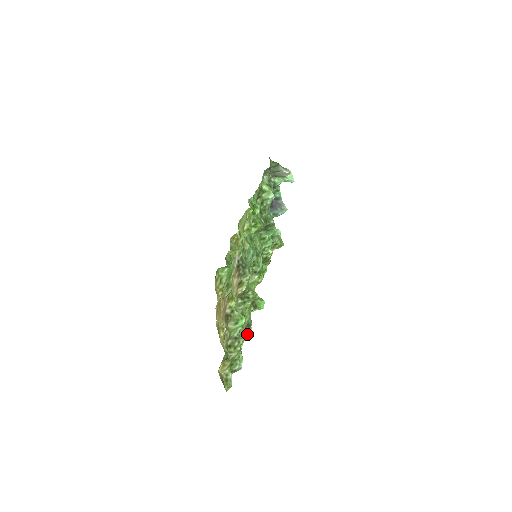
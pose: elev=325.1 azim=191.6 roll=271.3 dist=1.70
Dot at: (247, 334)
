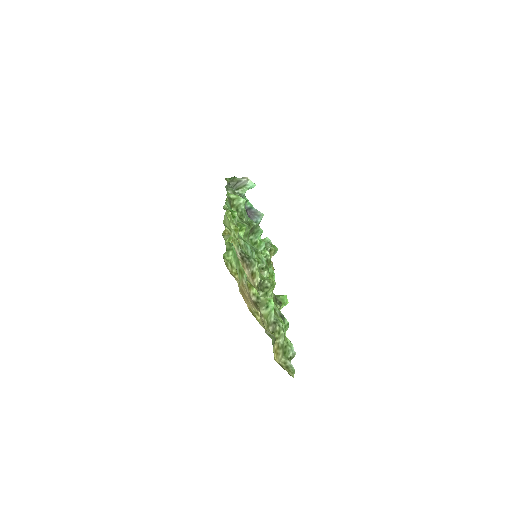
Dot at: (285, 326)
